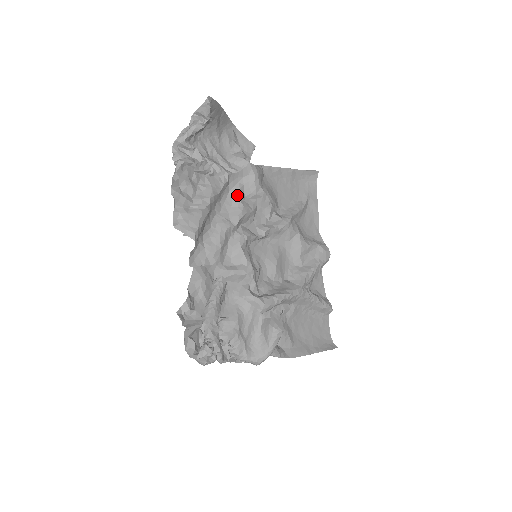
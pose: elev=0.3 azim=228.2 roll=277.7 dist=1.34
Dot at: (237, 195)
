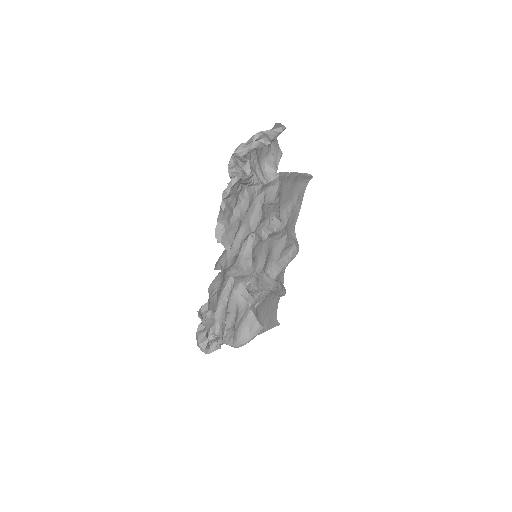
Dot at: (260, 203)
